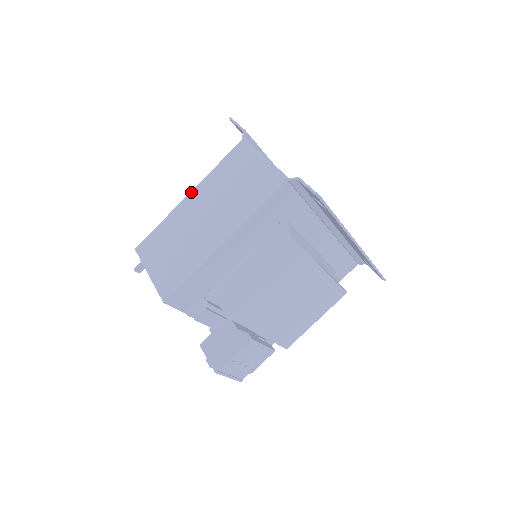
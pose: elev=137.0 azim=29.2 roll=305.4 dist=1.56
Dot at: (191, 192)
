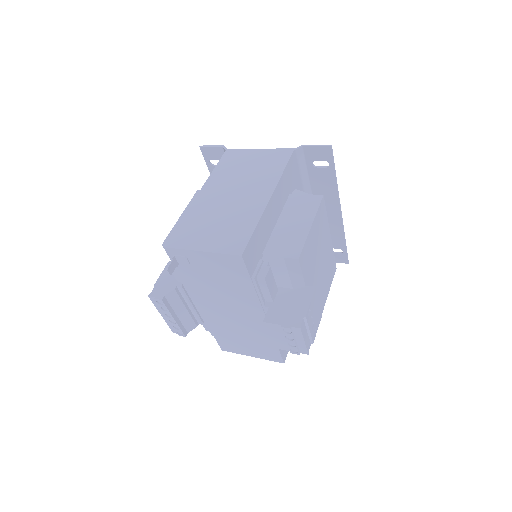
Dot at: (200, 190)
